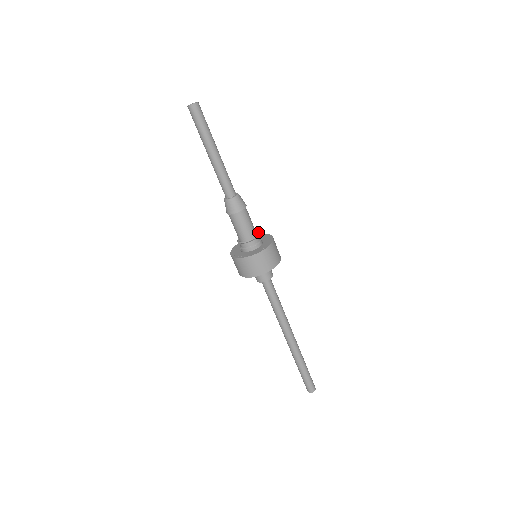
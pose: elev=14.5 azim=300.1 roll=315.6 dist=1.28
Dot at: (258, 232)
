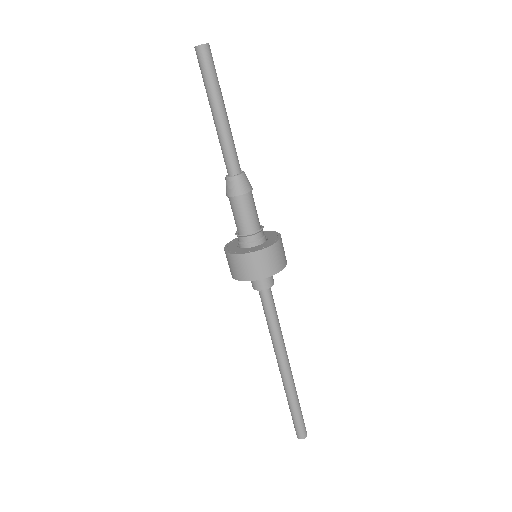
Dot at: (263, 226)
